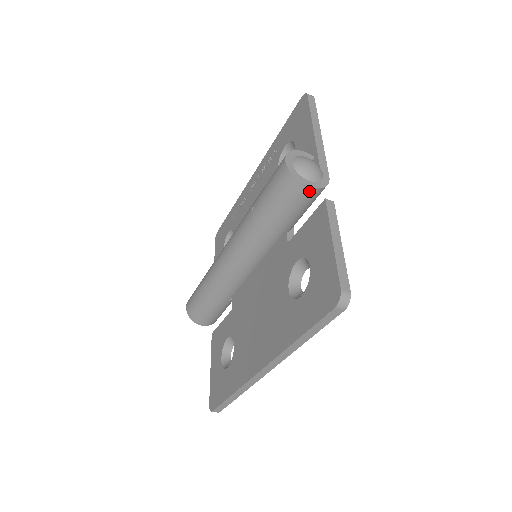
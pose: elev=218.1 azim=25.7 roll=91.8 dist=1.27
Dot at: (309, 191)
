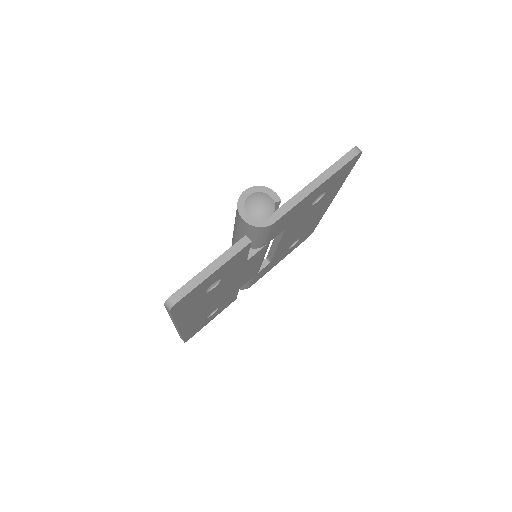
Dot at: (244, 223)
